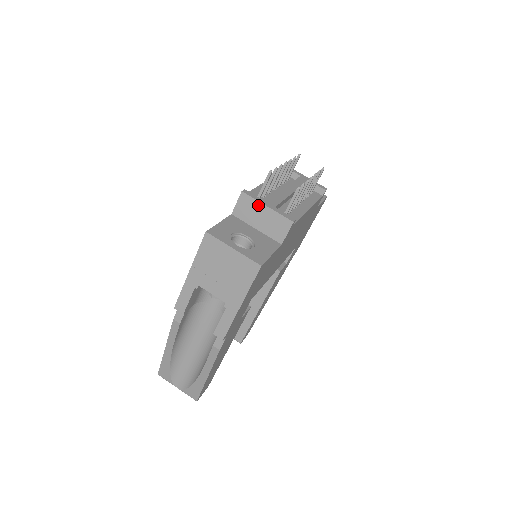
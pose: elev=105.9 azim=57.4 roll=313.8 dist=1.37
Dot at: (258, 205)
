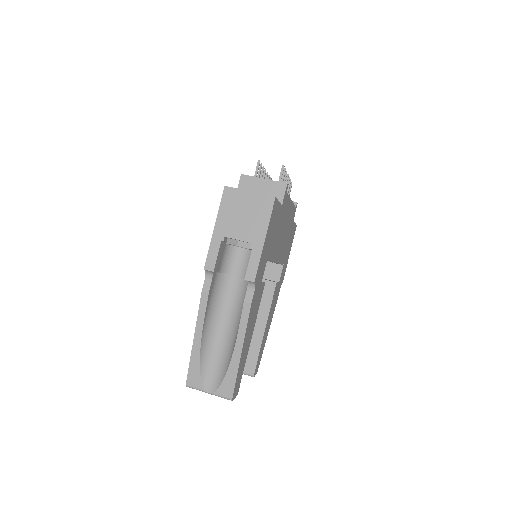
Dot at: (256, 180)
